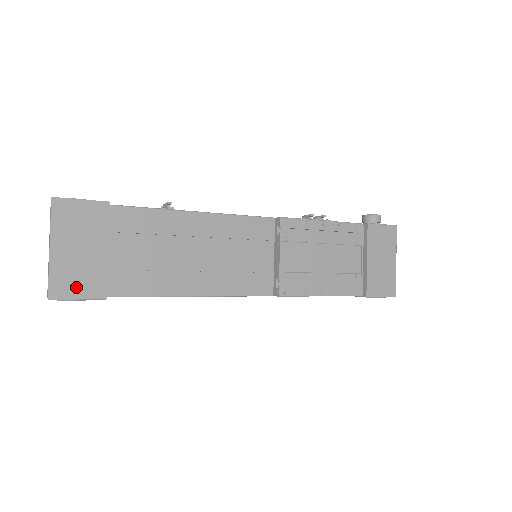
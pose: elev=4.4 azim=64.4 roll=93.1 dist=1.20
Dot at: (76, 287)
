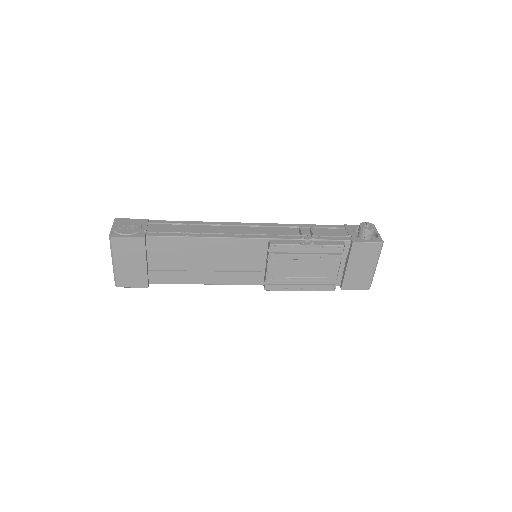
Dot at: (130, 282)
